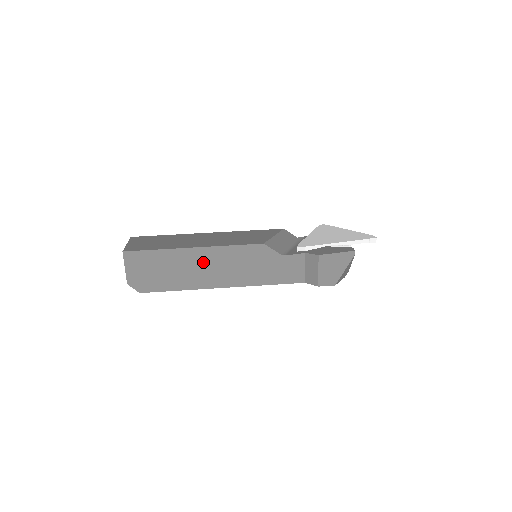
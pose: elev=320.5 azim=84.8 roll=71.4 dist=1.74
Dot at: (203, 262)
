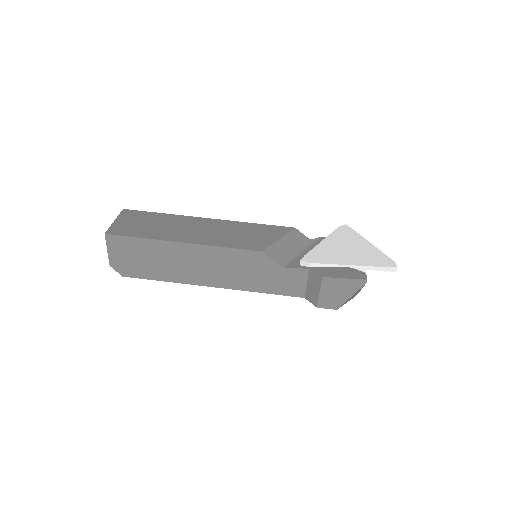
Dot at: (192, 258)
